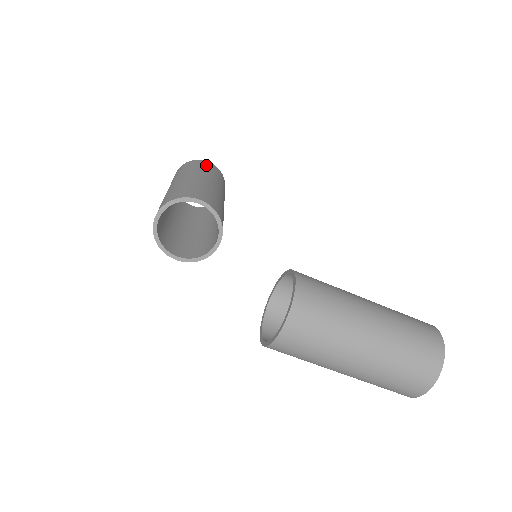
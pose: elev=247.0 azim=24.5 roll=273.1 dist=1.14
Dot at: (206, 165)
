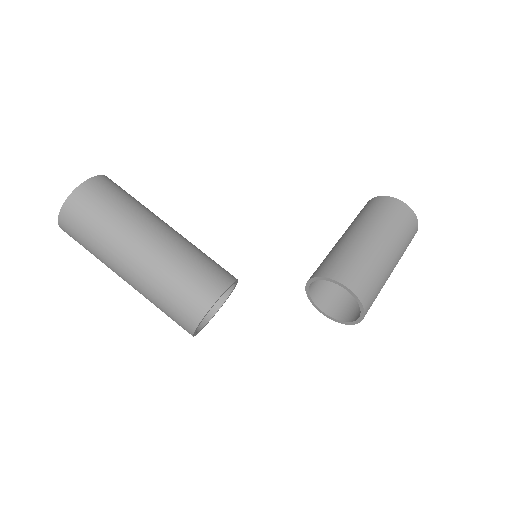
Dot at: (100, 200)
